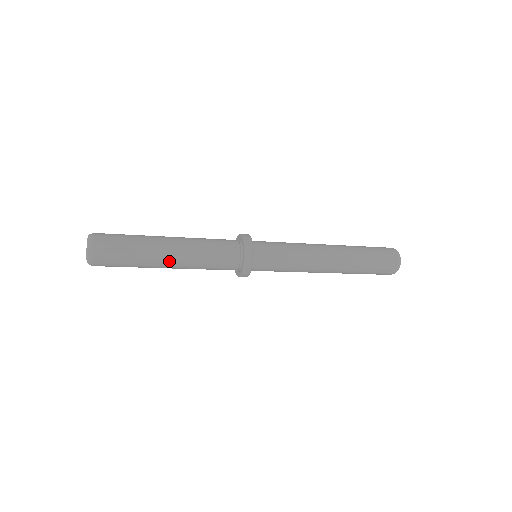
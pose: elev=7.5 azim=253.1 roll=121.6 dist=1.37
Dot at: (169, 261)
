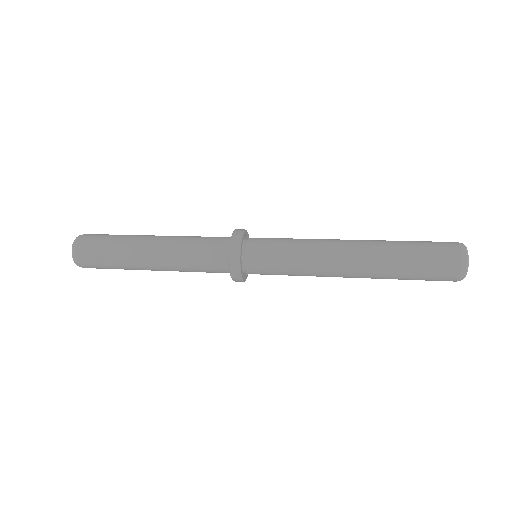
Dot at: (155, 270)
